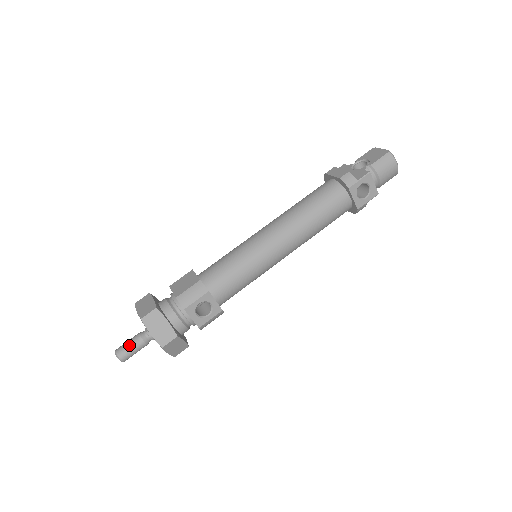
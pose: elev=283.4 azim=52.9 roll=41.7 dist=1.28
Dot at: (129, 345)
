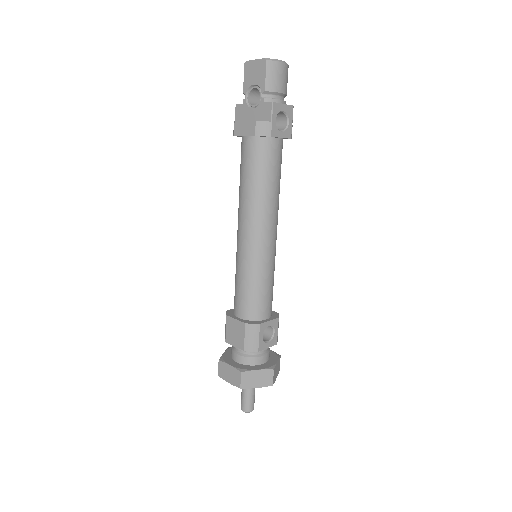
Dot at: (246, 400)
